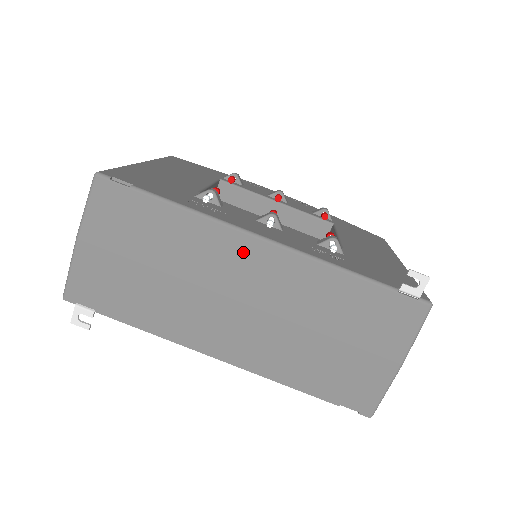
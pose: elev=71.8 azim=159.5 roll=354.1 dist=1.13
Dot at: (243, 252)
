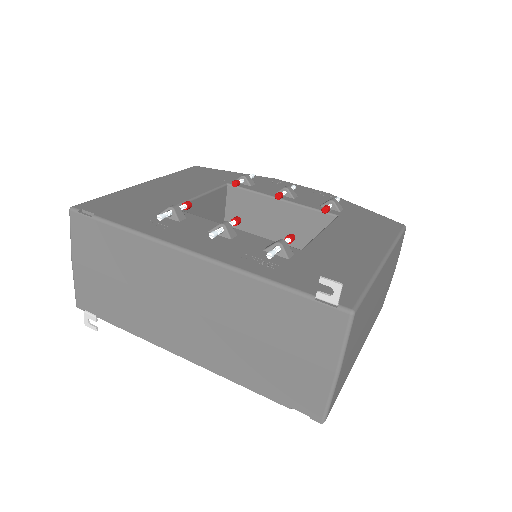
Dot at: (178, 266)
